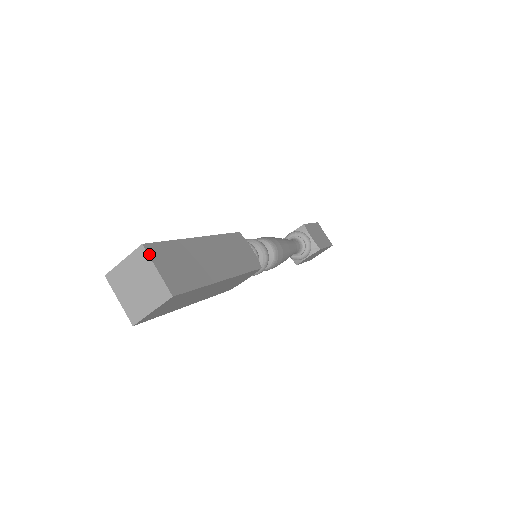
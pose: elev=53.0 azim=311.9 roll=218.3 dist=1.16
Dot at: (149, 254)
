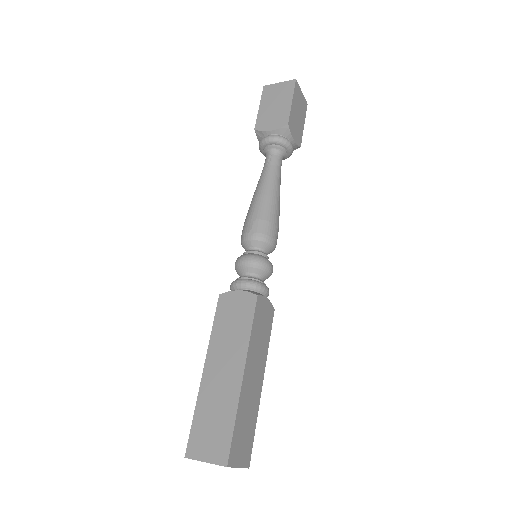
Dot at: (232, 466)
